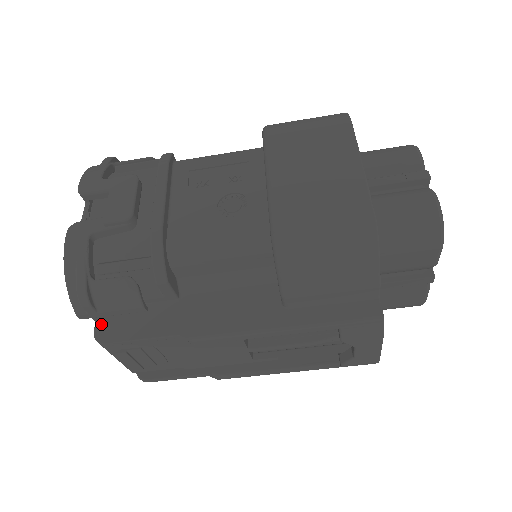
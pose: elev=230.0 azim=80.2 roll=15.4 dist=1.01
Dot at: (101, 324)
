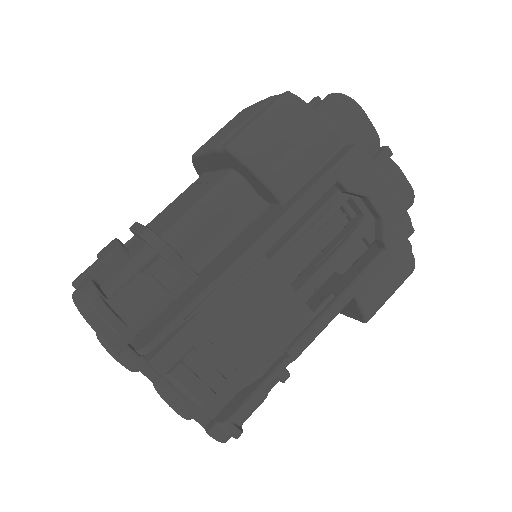
Dot at: (139, 342)
